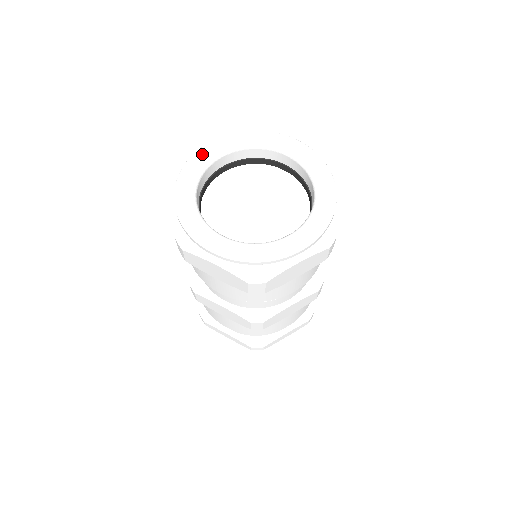
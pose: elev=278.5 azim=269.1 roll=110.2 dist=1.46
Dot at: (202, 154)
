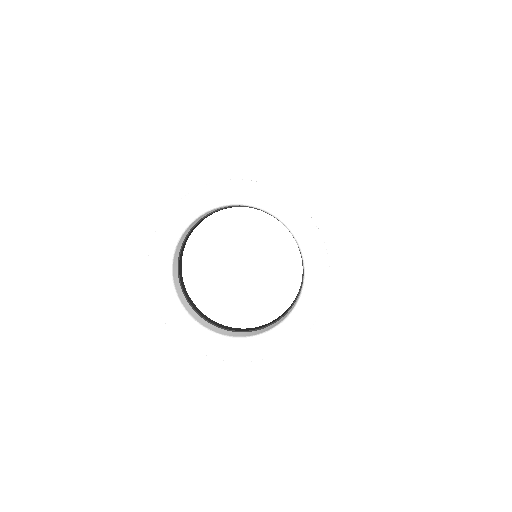
Dot at: (163, 234)
